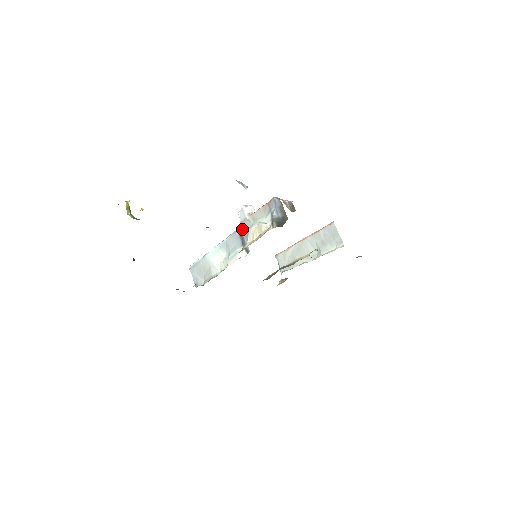
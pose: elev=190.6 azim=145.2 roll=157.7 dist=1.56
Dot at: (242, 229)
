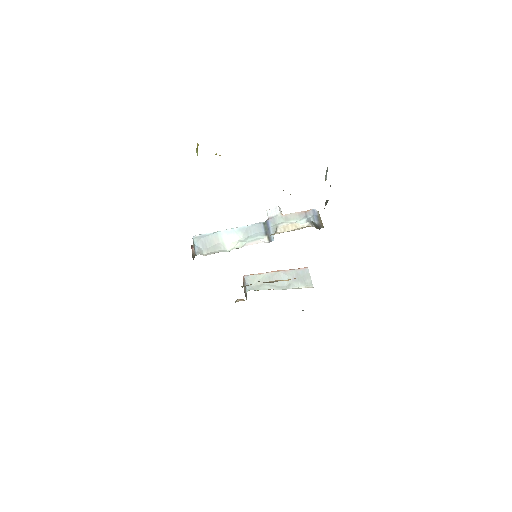
Dot at: (270, 222)
